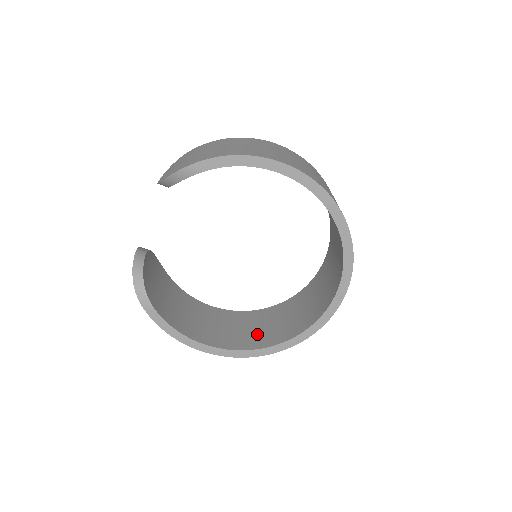
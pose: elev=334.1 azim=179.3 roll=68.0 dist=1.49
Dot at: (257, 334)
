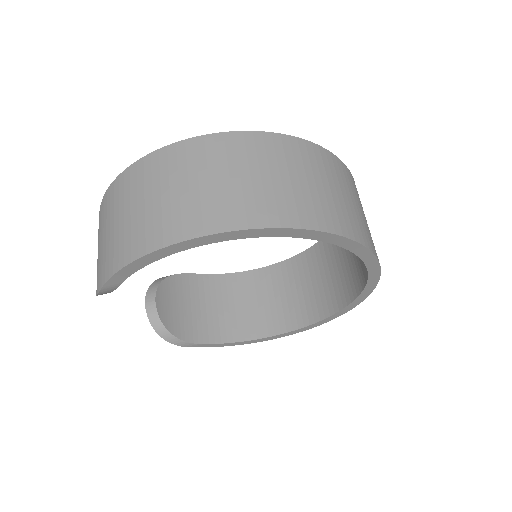
Dot at: (313, 296)
